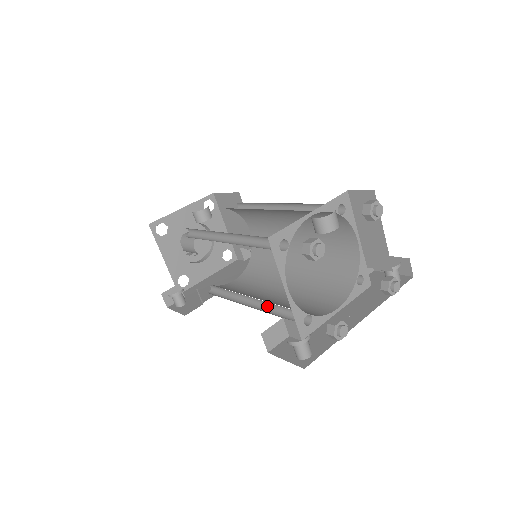
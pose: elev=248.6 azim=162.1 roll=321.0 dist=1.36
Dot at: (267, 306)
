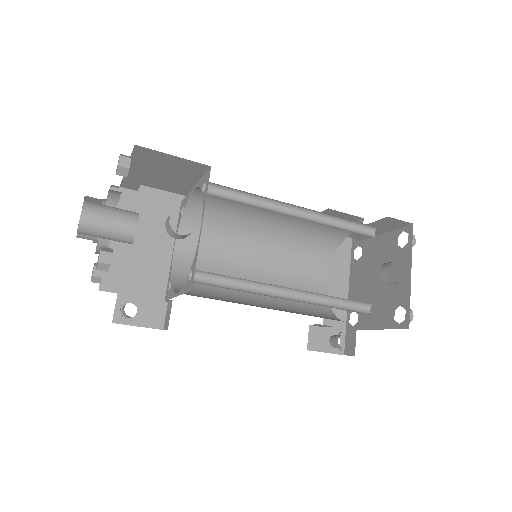
Dot at: occluded
